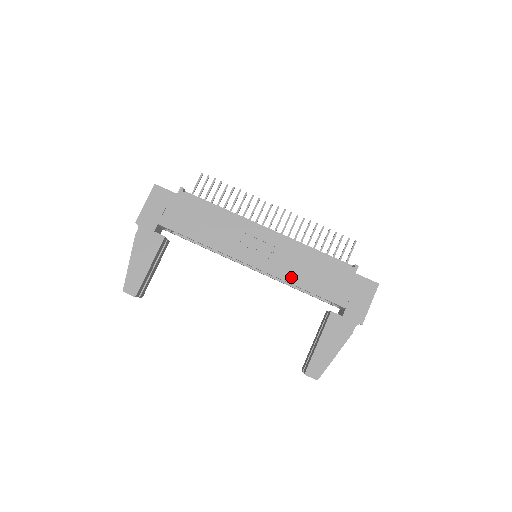
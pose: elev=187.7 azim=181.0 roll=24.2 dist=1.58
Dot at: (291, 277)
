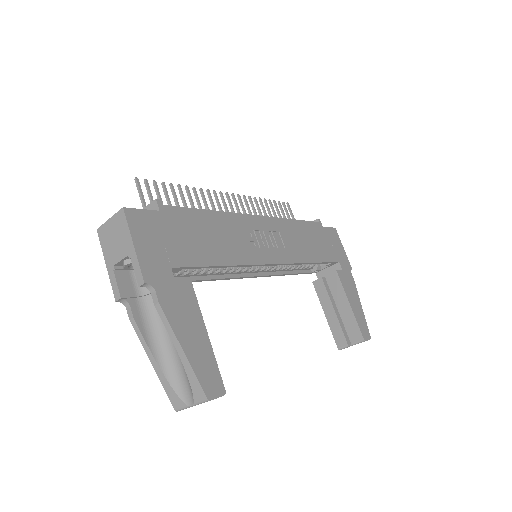
Dot at: (302, 256)
